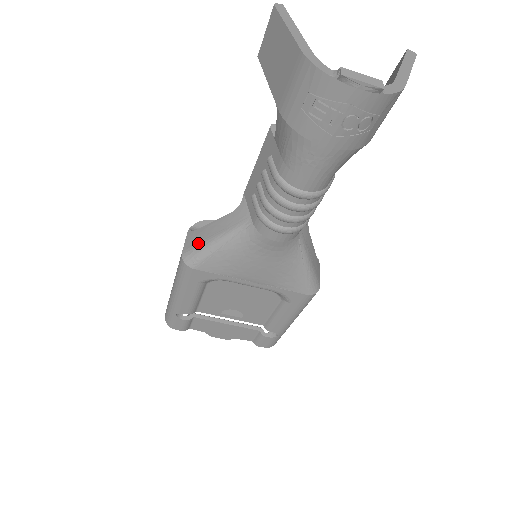
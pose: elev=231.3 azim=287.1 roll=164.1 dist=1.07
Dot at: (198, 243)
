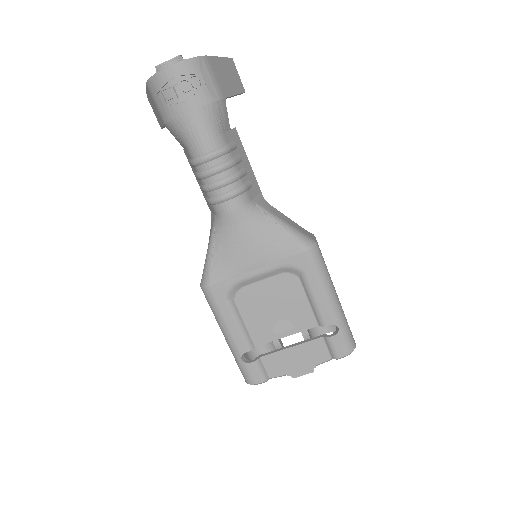
Dot at: occluded
